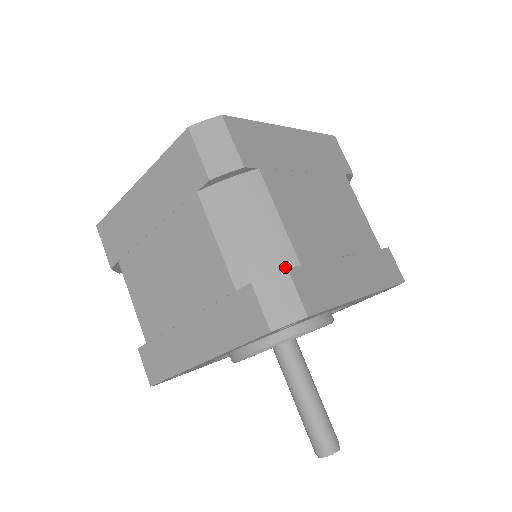
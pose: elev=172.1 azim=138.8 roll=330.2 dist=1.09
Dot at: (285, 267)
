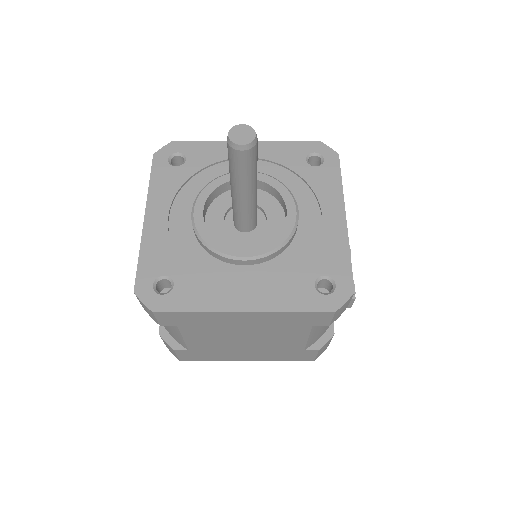
Dot at: occluded
